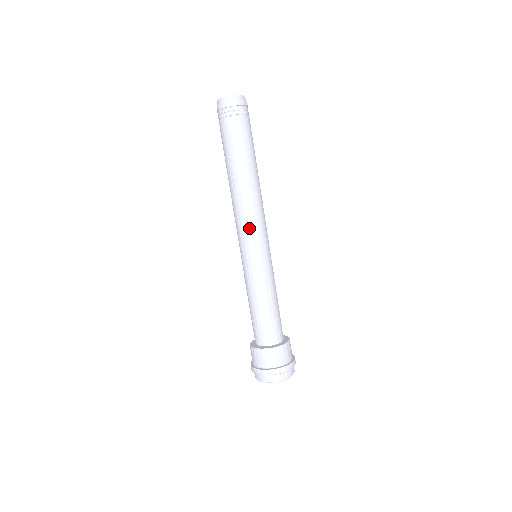
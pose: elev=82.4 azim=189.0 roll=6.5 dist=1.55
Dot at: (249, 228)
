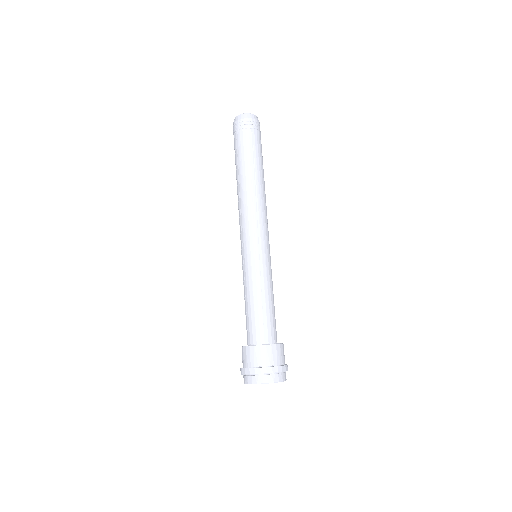
Dot at: (263, 224)
